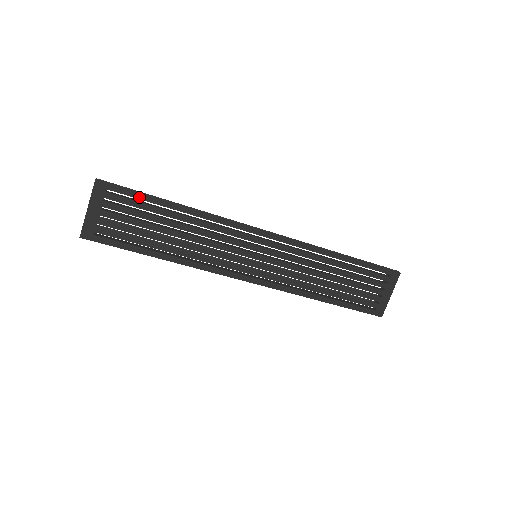
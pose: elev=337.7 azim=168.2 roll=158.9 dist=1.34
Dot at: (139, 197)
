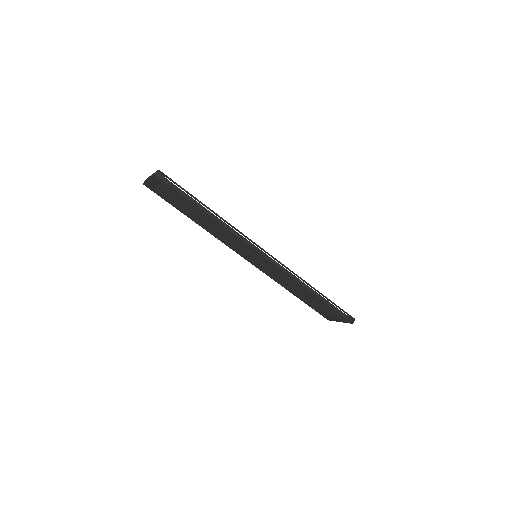
Dot at: (183, 197)
